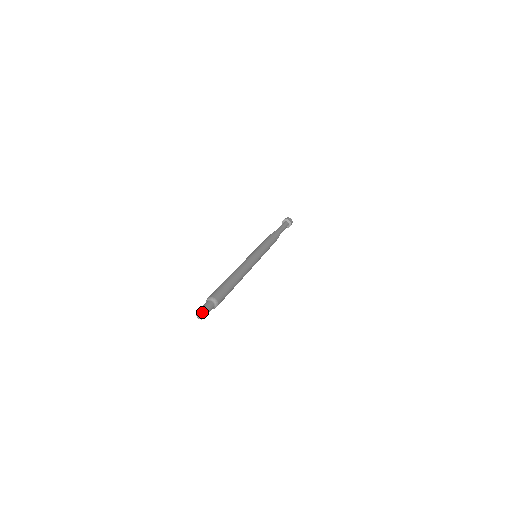
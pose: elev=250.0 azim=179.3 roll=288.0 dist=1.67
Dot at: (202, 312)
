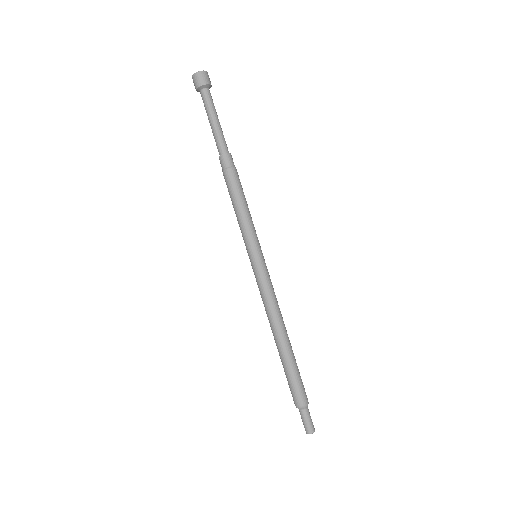
Dot at: occluded
